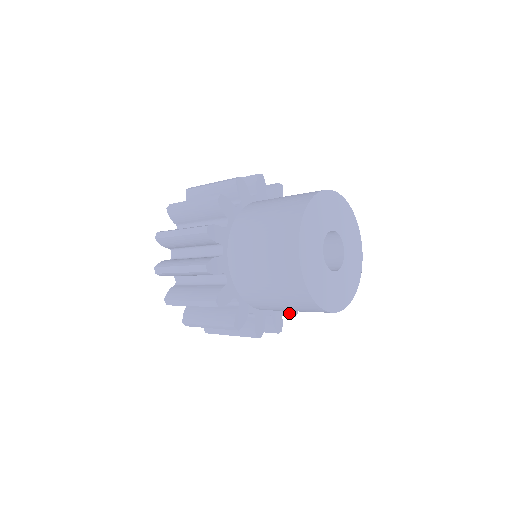
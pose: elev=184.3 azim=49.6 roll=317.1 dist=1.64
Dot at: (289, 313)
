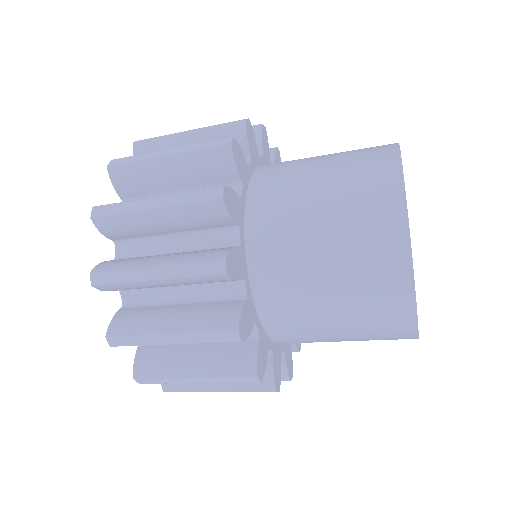
Dot at: occluded
